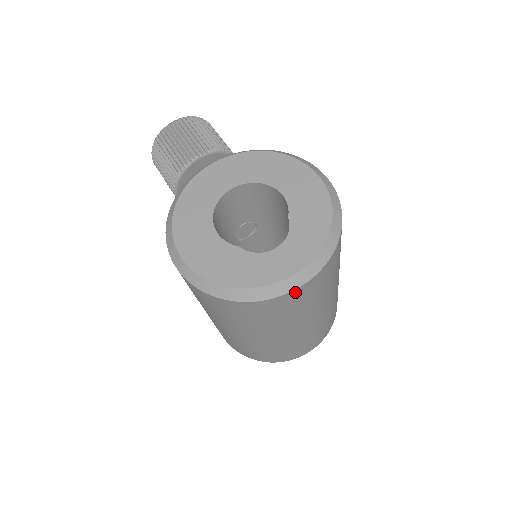
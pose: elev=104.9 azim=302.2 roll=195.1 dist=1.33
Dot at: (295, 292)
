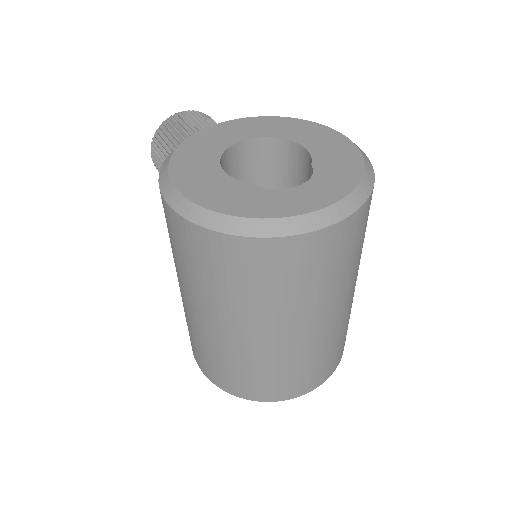
Dot at: (318, 236)
